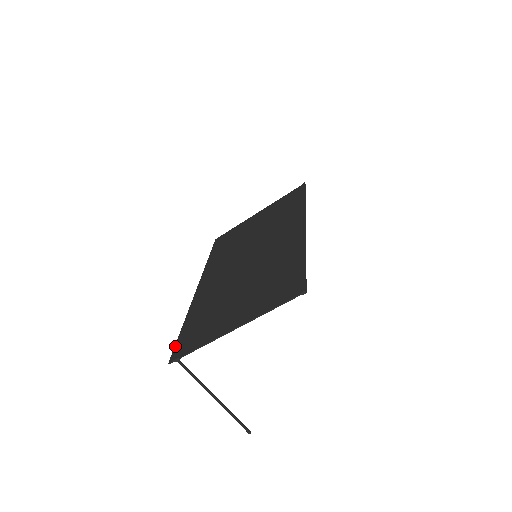
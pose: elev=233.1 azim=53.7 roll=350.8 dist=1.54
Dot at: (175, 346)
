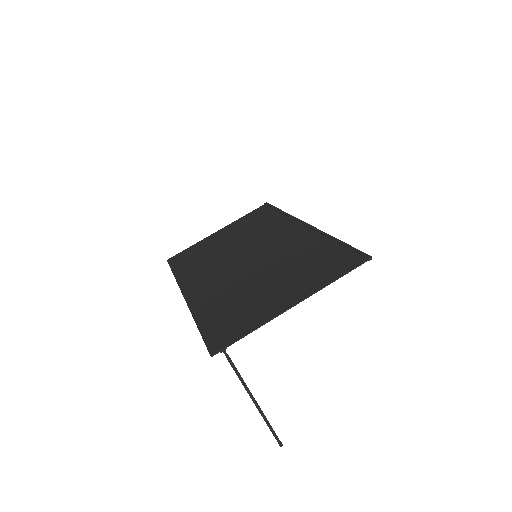
Dot at: (205, 341)
